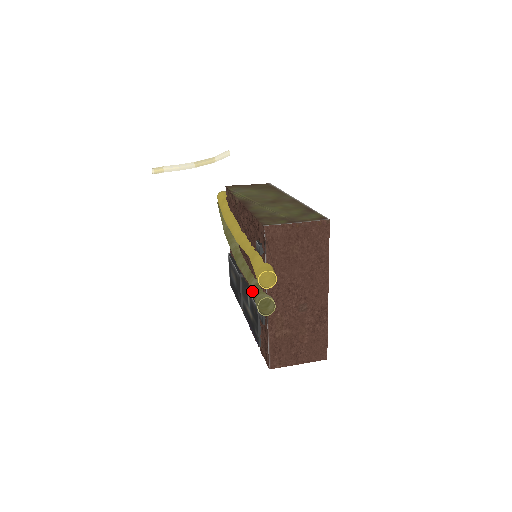
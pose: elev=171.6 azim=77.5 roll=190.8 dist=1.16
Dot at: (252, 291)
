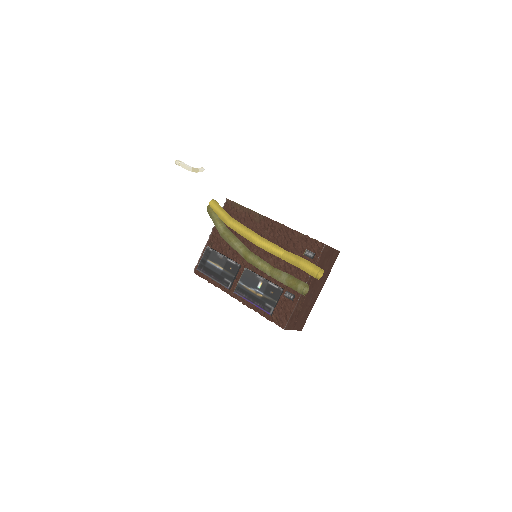
Dot at: (287, 279)
